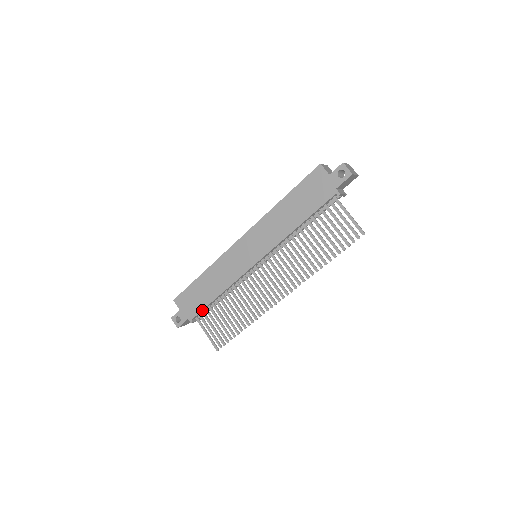
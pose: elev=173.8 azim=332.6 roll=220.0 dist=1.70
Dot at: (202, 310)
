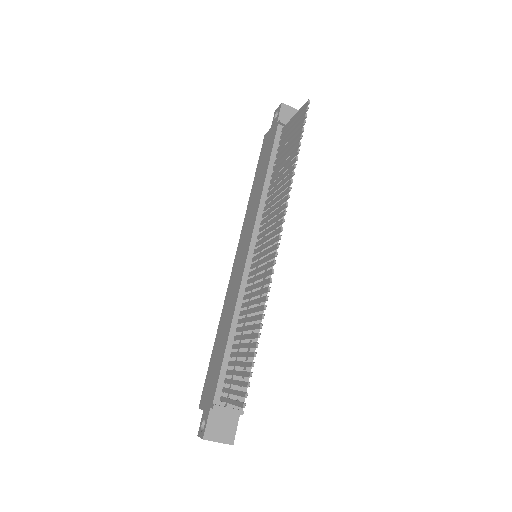
Dot at: (220, 374)
